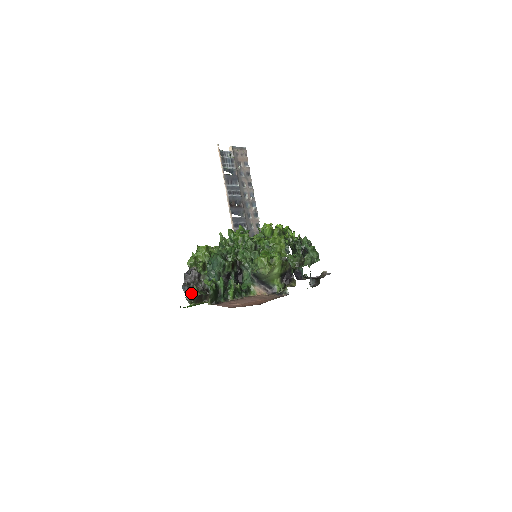
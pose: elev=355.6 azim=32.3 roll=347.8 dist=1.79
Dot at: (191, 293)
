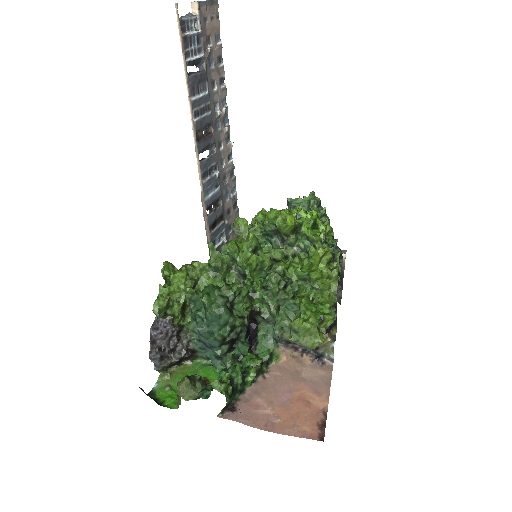
Dot at: (181, 392)
